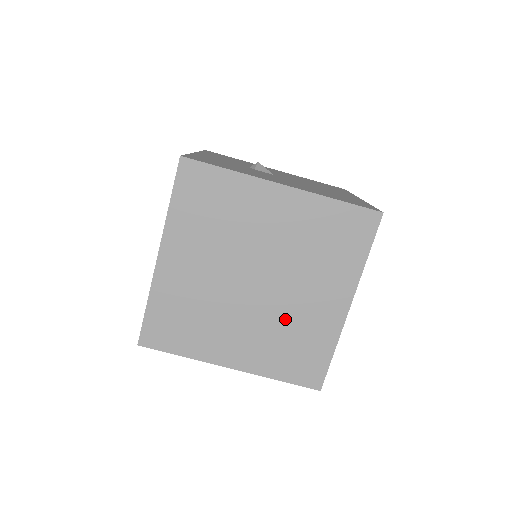
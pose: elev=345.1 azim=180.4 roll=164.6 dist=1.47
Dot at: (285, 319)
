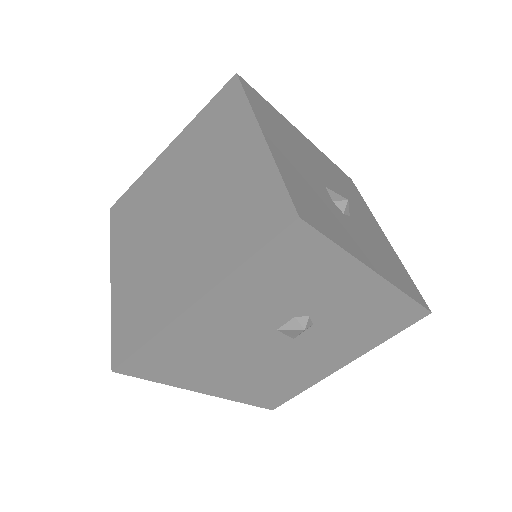
Dot at: (216, 206)
